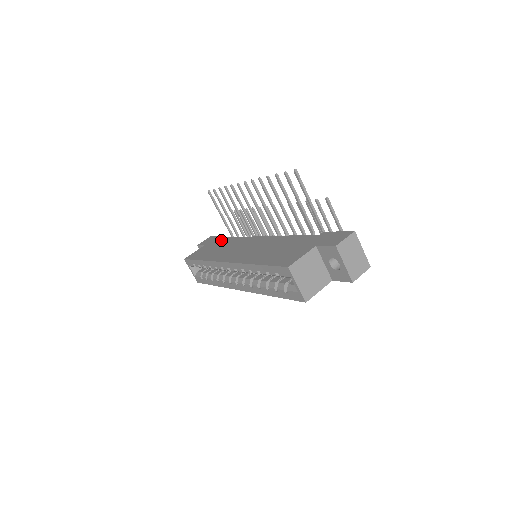
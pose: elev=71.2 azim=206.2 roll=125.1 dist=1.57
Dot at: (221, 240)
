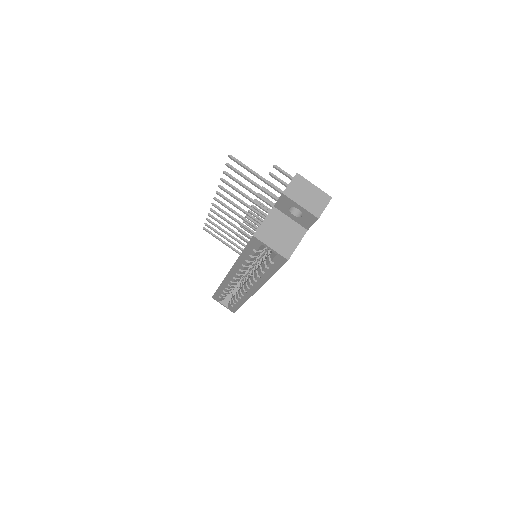
Dot at: occluded
